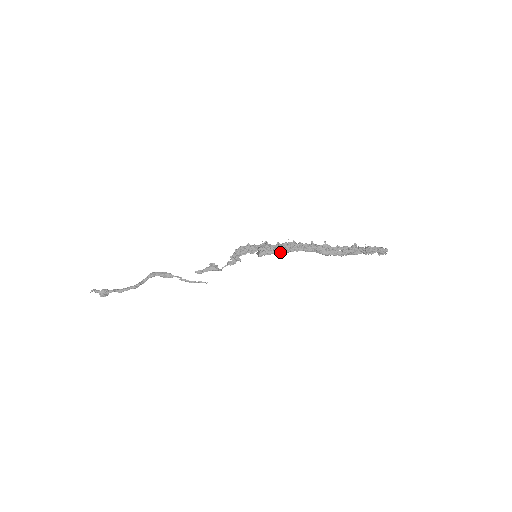
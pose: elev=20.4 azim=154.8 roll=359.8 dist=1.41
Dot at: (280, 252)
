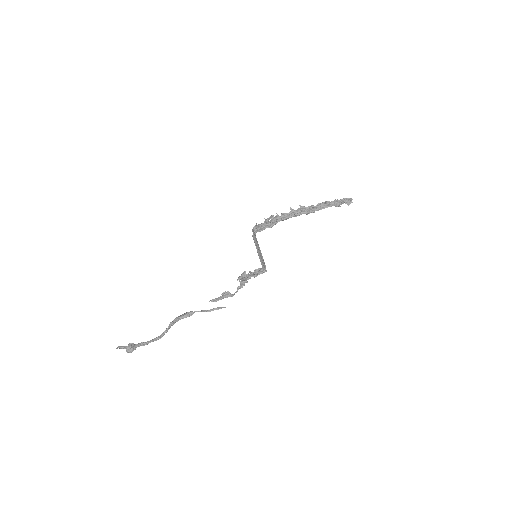
Dot at: (270, 225)
